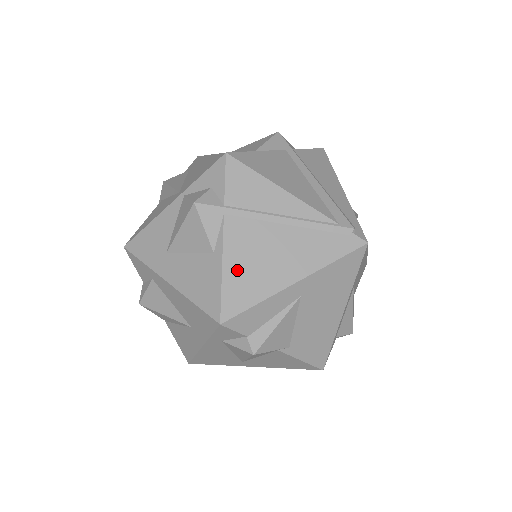
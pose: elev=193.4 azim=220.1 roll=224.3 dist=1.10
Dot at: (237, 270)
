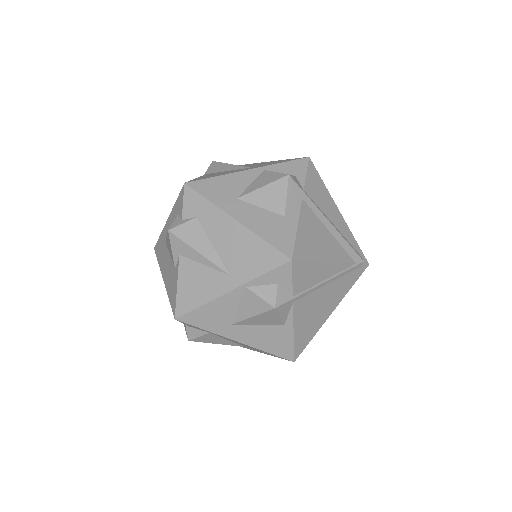
Dot at: (302, 329)
